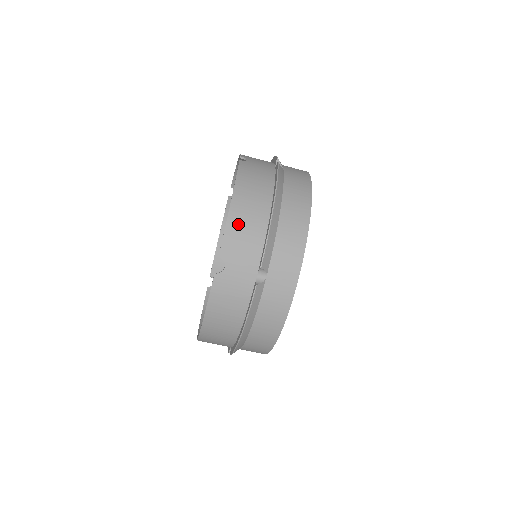
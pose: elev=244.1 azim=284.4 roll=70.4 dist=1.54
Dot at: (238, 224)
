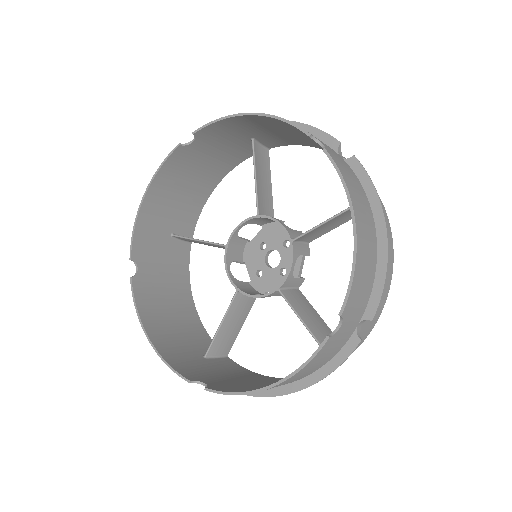
Dot at: occluded
